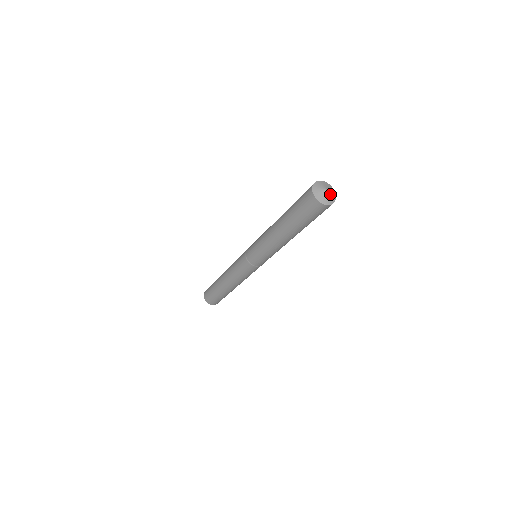
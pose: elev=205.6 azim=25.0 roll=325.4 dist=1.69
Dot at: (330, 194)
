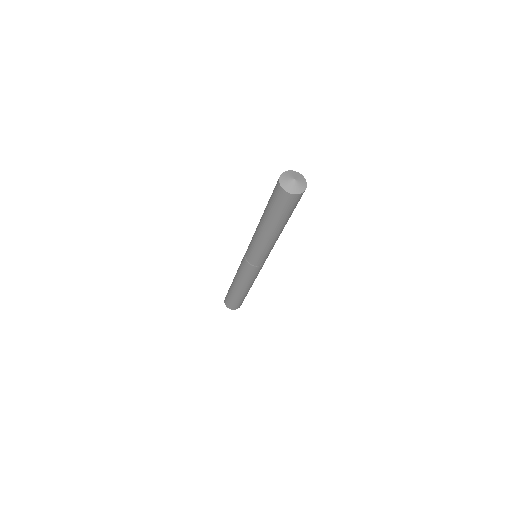
Dot at: (299, 182)
